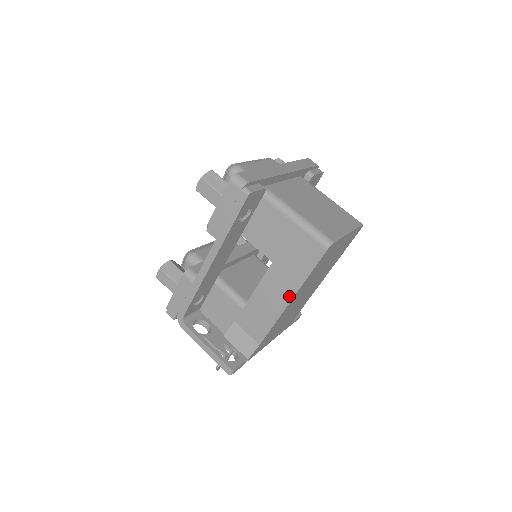
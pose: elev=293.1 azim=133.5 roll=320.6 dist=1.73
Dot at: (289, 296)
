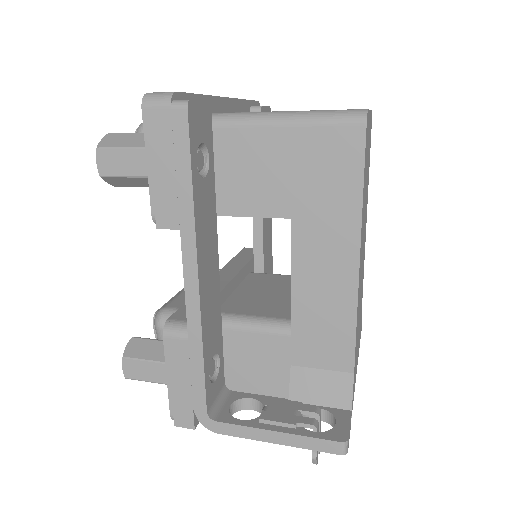
Dot at: (352, 252)
